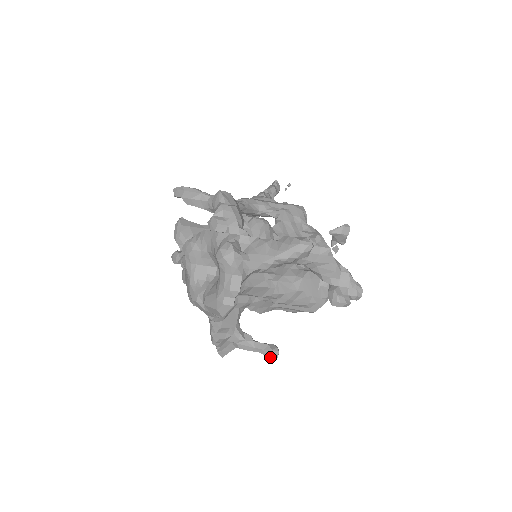
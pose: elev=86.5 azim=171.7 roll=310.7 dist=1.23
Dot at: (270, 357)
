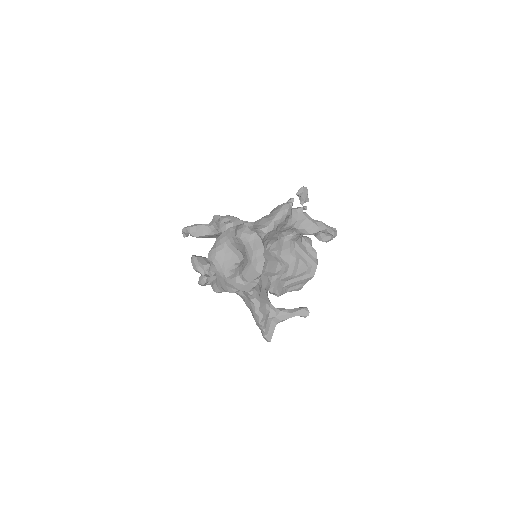
Dot at: (304, 315)
